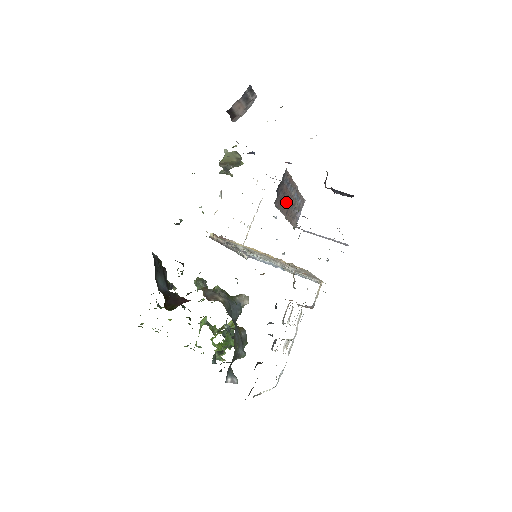
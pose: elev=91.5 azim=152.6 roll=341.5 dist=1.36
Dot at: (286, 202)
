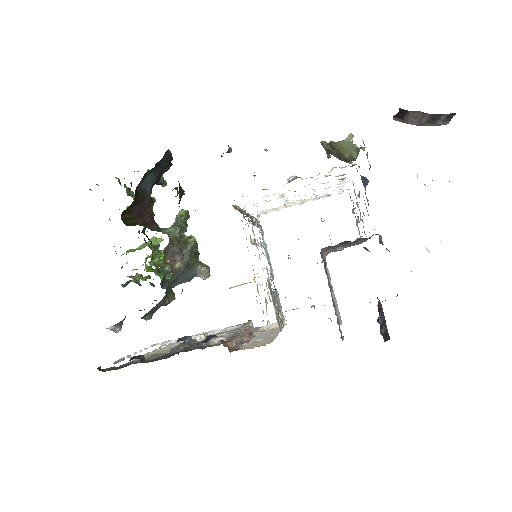
Dot at: (339, 245)
